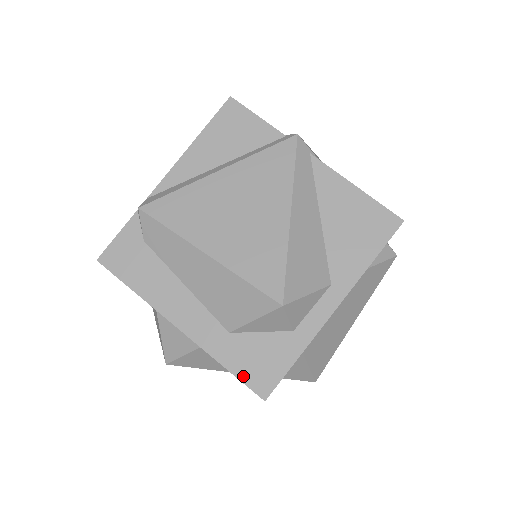
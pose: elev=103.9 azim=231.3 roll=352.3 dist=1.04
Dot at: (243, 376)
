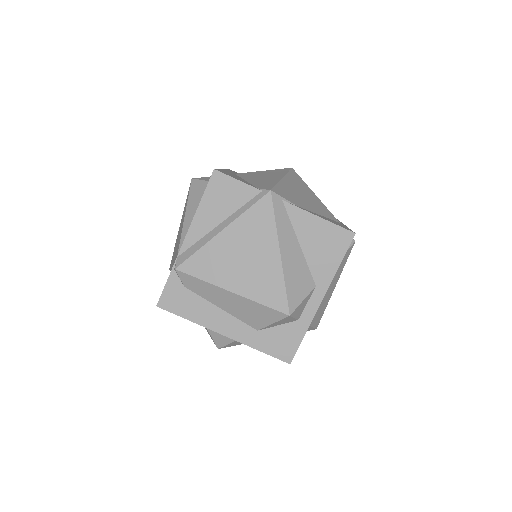
Dot at: (273, 354)
